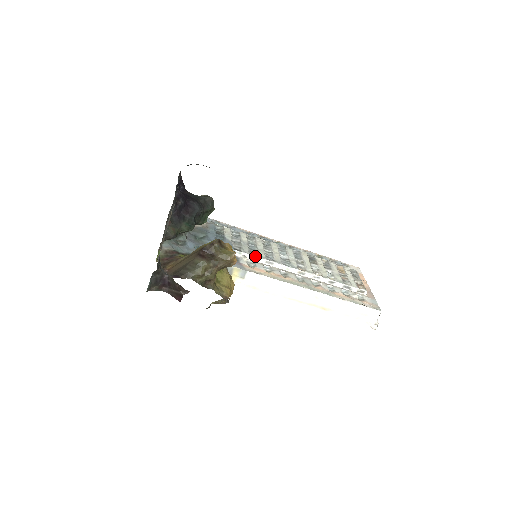
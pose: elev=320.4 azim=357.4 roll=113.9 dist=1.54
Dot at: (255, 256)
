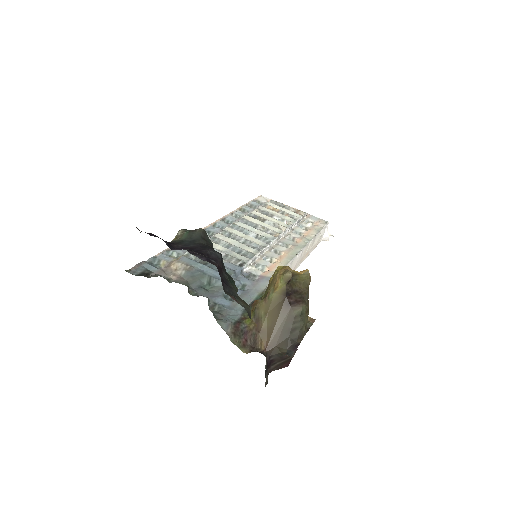
Dot at: (254, 257)
